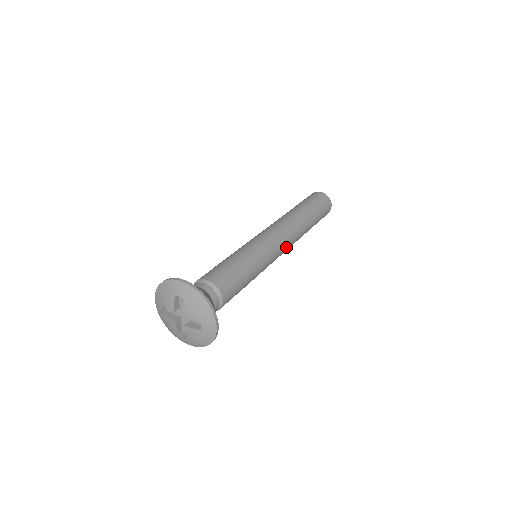
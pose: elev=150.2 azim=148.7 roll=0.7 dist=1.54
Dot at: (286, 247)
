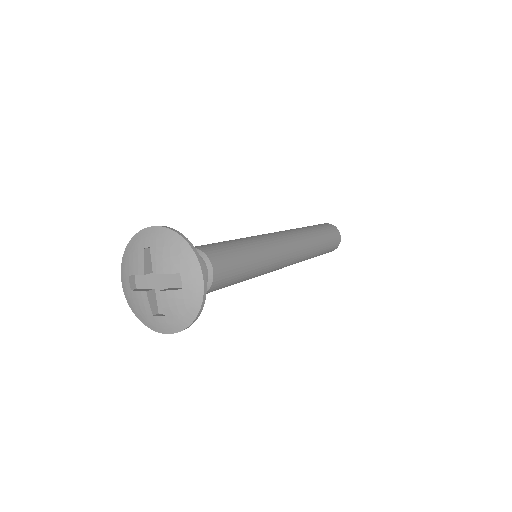
Dot at: (293, 252)
